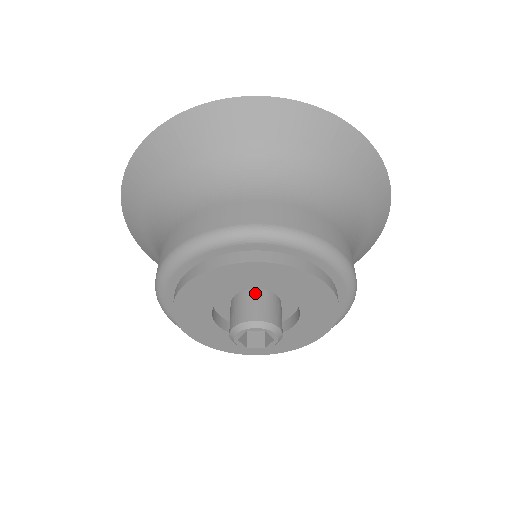
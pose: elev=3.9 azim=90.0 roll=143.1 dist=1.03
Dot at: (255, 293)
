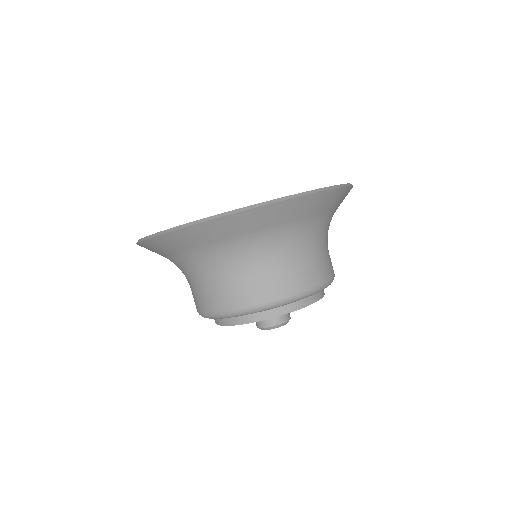
Dot at: occluded
